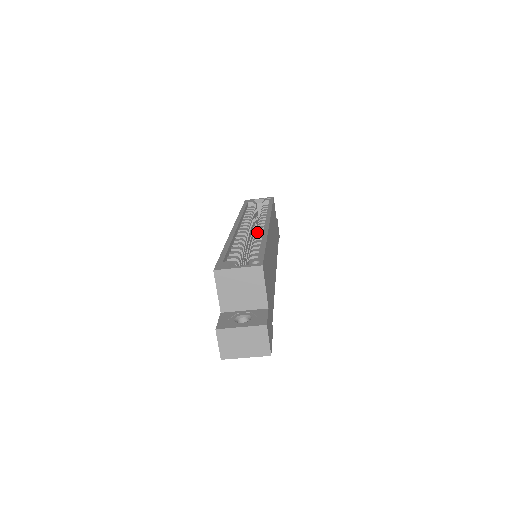
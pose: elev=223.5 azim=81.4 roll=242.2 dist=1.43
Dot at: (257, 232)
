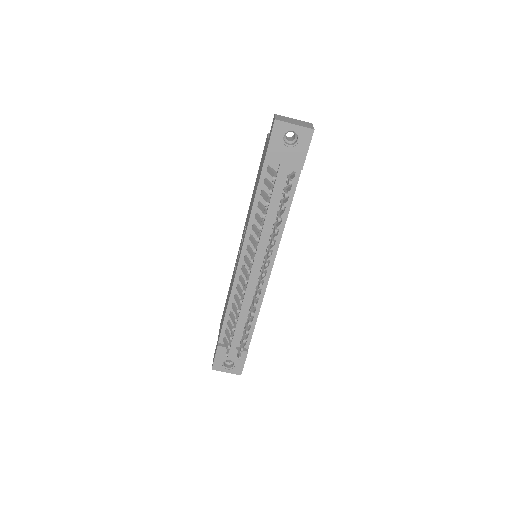
Dot at: occluded
